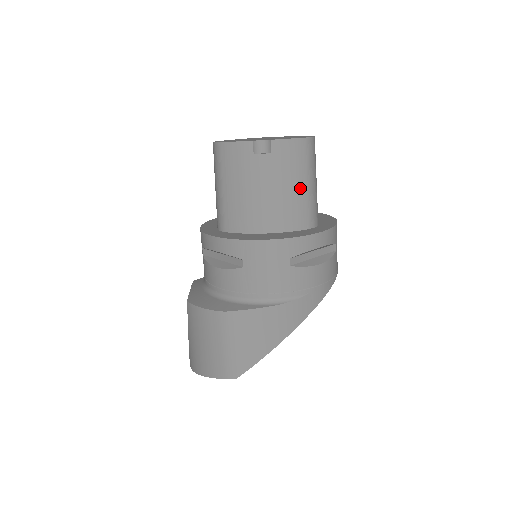
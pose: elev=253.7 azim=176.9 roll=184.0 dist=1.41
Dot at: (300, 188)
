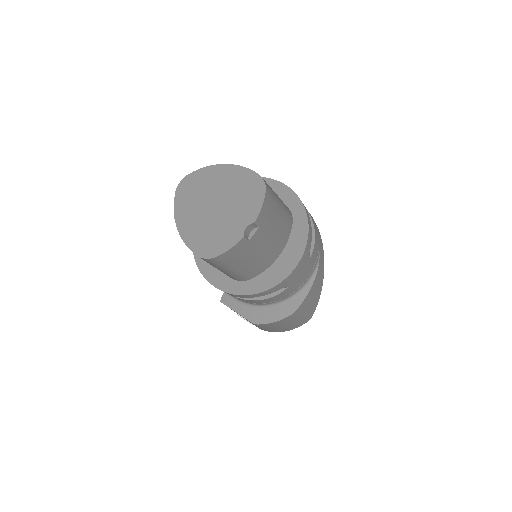
Dot at: (280, 215)
